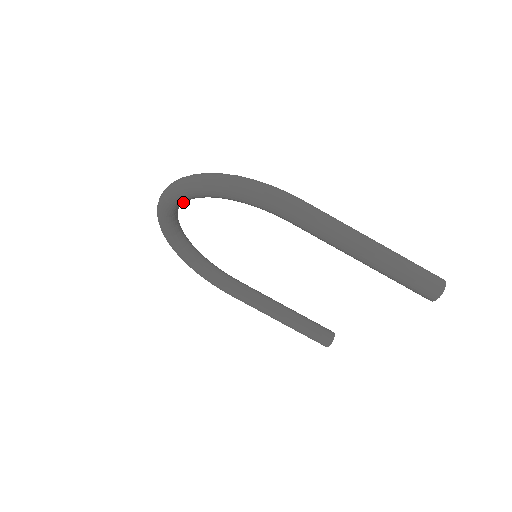
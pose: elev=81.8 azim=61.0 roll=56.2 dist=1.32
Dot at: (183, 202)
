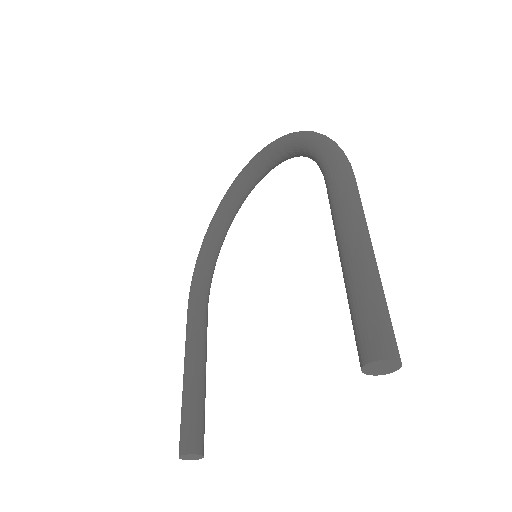
Dot at: (269, 159)
